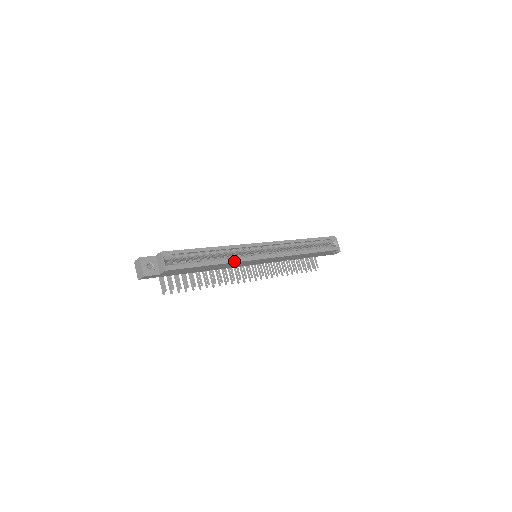
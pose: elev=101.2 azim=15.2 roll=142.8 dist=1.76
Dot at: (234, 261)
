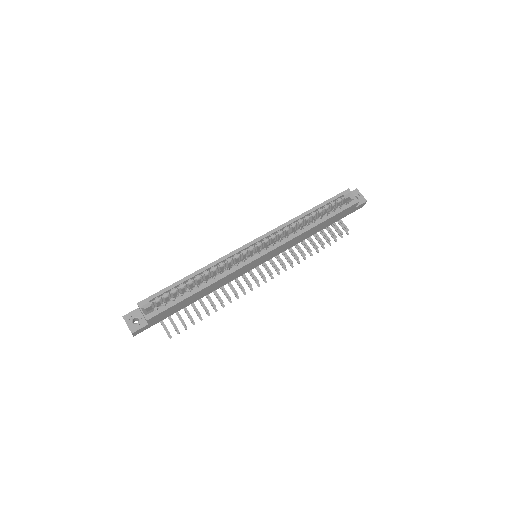
Dot at: (223, 276)
